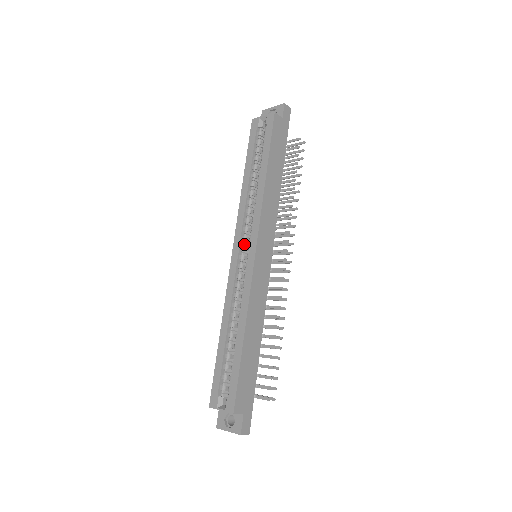
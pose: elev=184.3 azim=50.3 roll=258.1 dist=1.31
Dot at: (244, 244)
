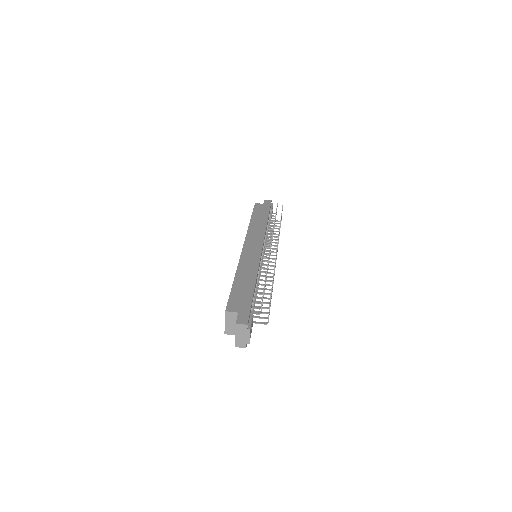
Dot at: occluded
